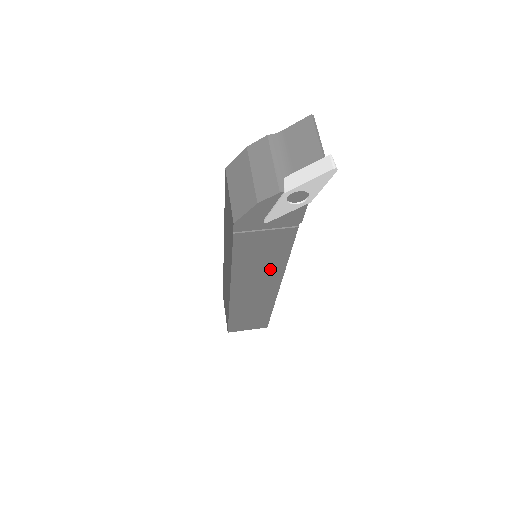
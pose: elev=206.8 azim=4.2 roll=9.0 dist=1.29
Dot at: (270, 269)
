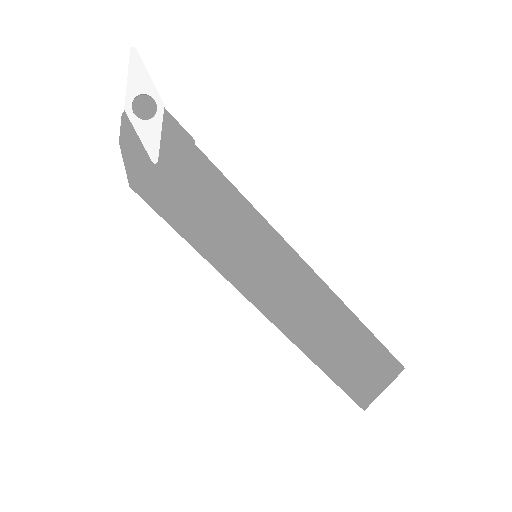
Dot at: (255, 238)
